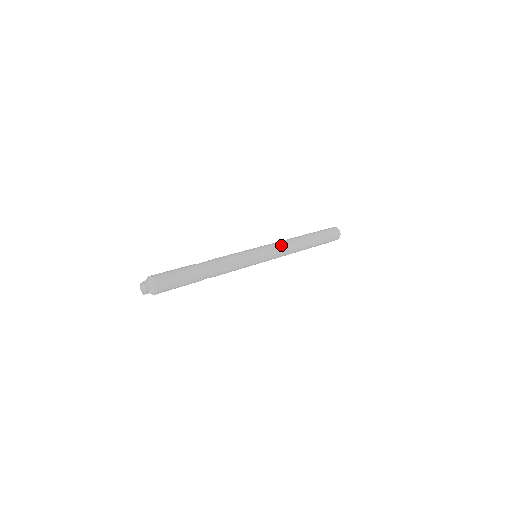
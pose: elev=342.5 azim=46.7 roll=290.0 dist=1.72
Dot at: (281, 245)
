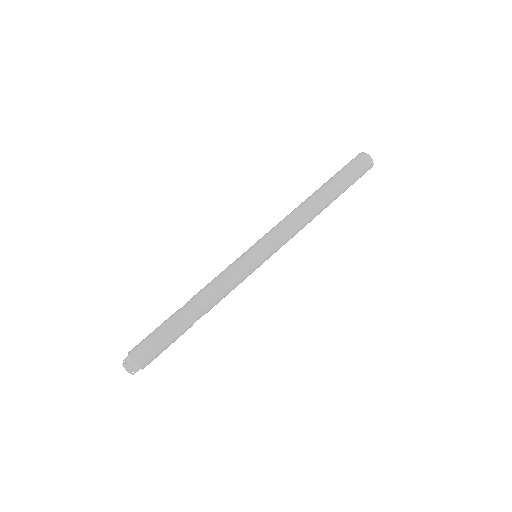
Dot at: occluded
